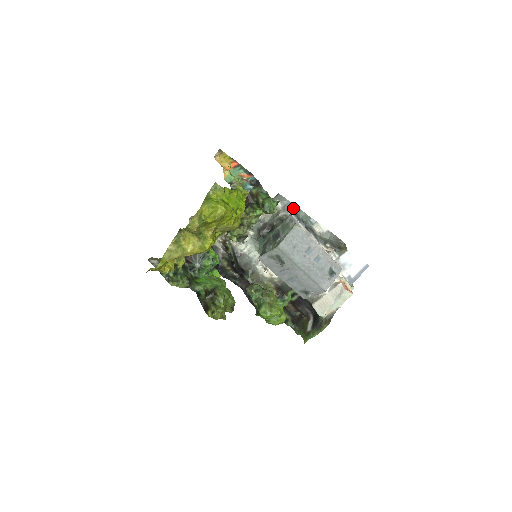
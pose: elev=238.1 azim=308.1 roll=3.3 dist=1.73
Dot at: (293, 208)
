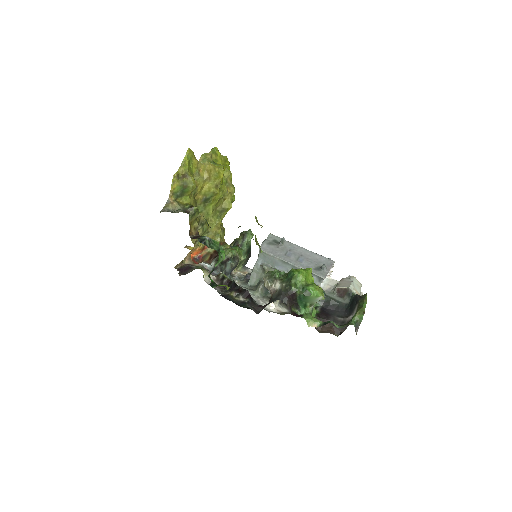
Dot at: occluded
